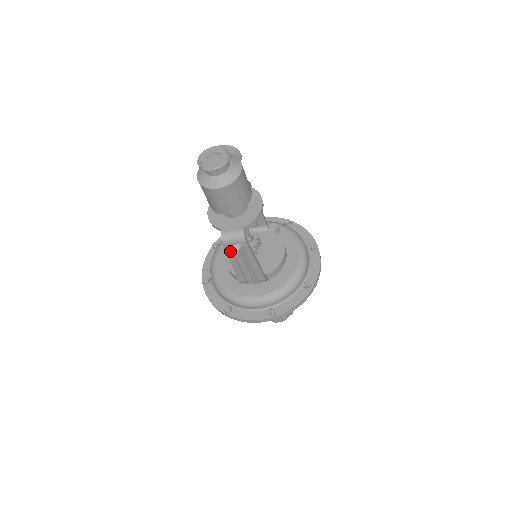
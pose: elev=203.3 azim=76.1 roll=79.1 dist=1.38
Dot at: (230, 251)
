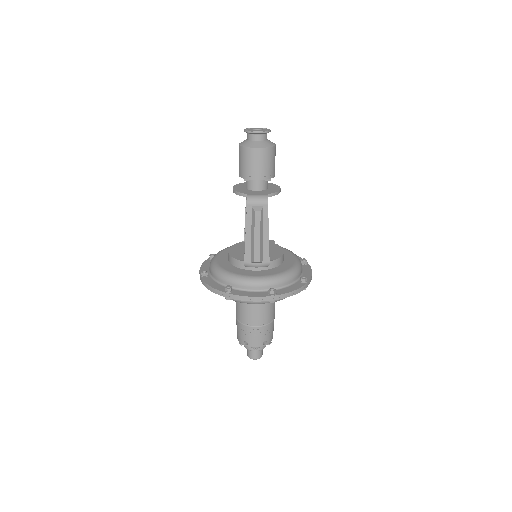
Dot at: (250, 215)
